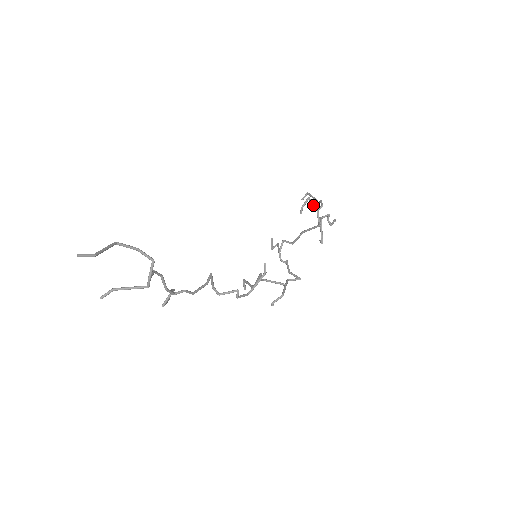
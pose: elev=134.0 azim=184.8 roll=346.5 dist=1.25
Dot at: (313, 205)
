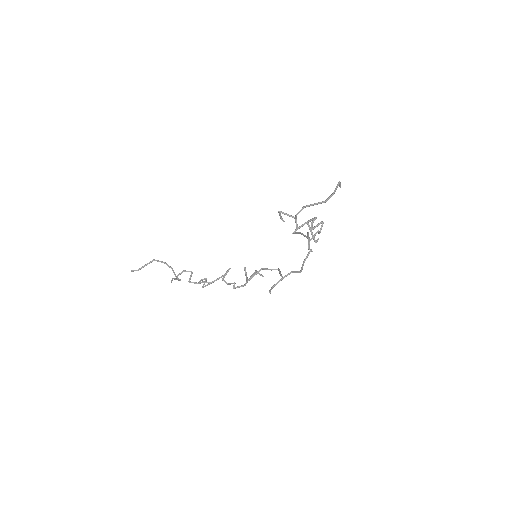
Dot at: (287, 215)
